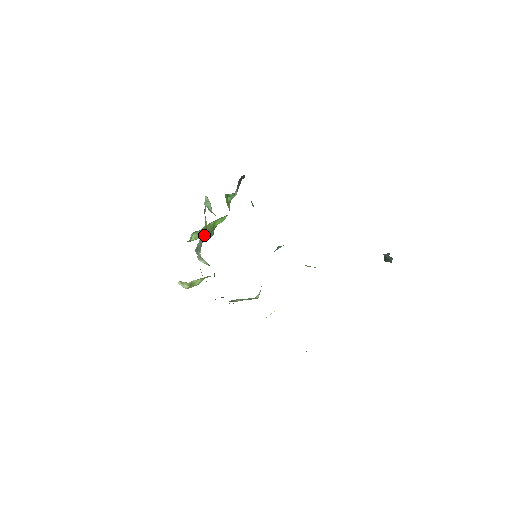
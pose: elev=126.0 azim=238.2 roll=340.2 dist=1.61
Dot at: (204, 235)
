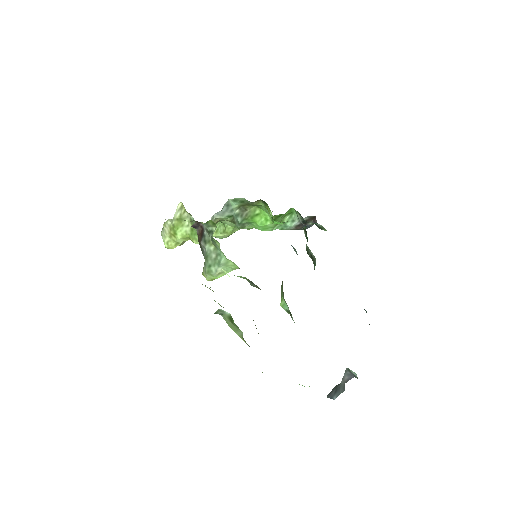
Dot at: (240, 212)
